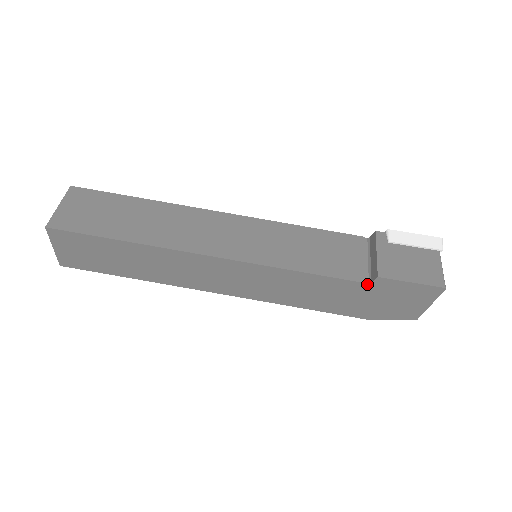
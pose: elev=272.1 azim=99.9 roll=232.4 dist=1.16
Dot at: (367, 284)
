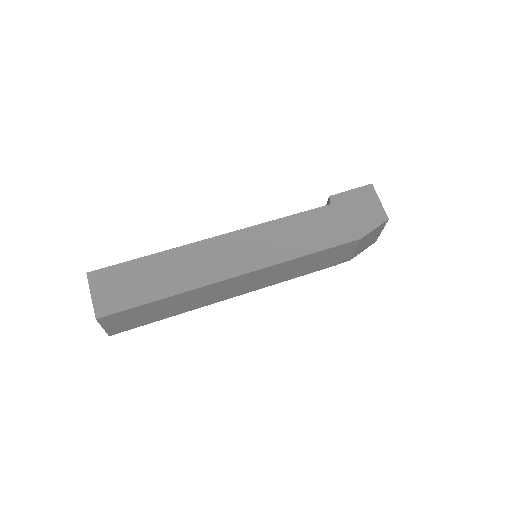
Dot at: (329, 205)
